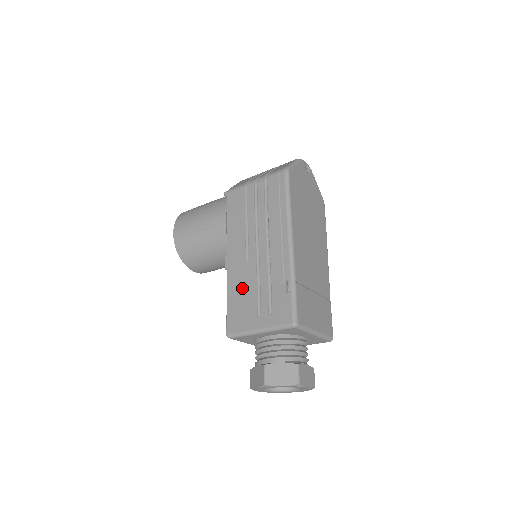
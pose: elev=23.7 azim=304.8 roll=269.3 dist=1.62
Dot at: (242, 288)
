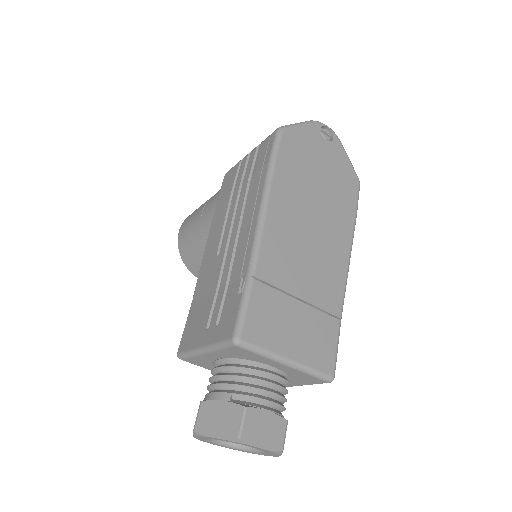
Dot at: (205, 290)
